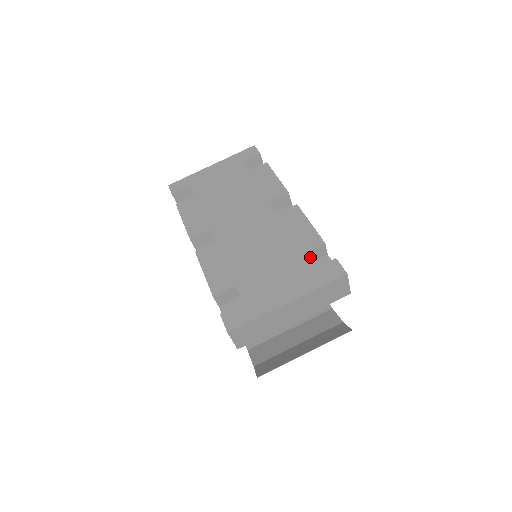
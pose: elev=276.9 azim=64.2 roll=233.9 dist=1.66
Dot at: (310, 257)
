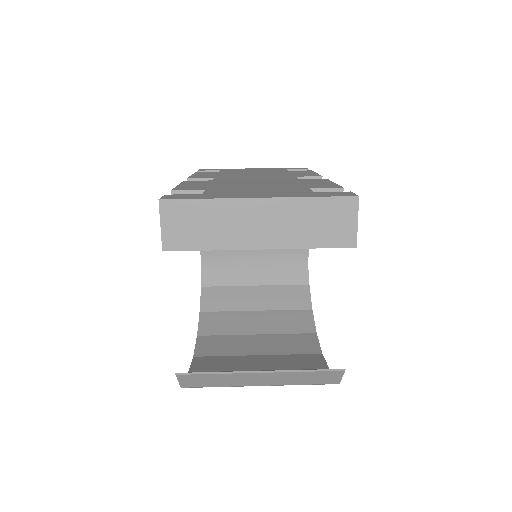
Dot at: occluded
